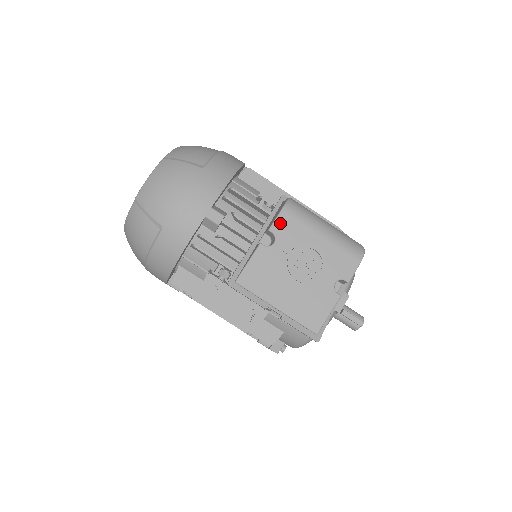
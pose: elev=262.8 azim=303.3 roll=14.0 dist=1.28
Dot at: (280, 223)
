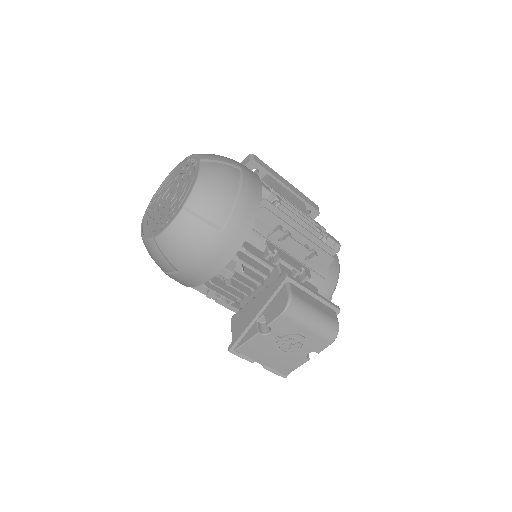
Dot at: (277, 322)
